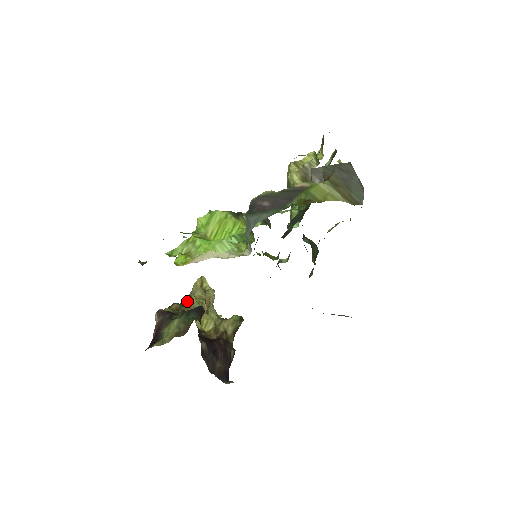
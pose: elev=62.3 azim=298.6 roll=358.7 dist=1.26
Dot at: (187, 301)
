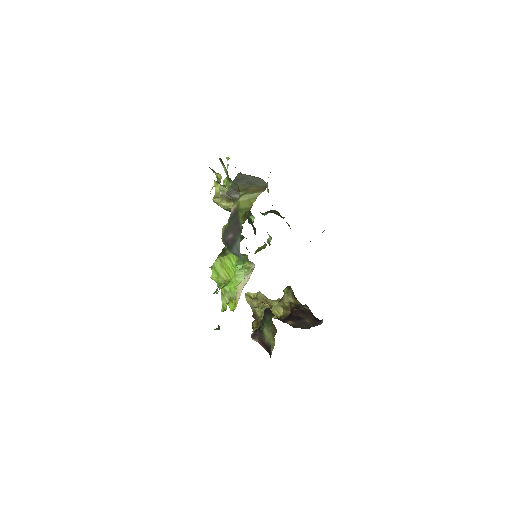
Dot at: (256, 314)
